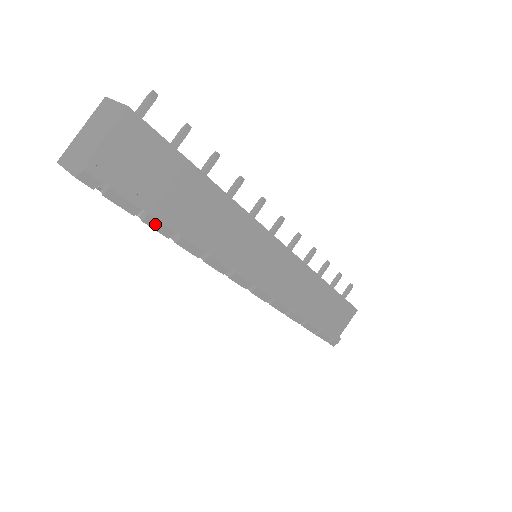
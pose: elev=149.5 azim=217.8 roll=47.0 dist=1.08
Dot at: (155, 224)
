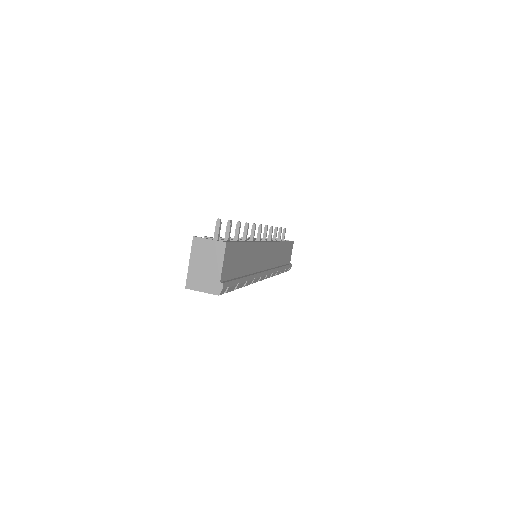
Dot at: (239, 286)
